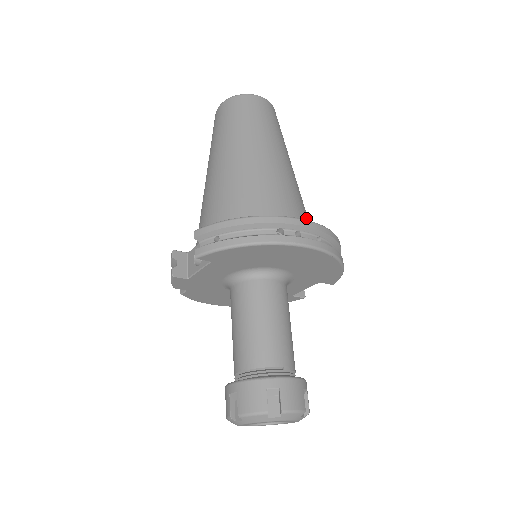
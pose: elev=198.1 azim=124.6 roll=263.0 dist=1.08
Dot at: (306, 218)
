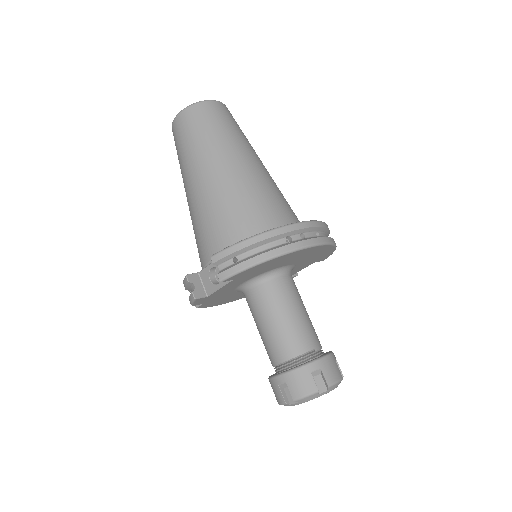
Dot at: (293, 212)
